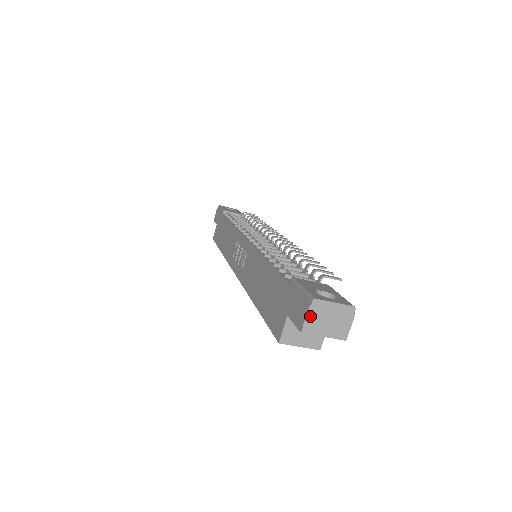
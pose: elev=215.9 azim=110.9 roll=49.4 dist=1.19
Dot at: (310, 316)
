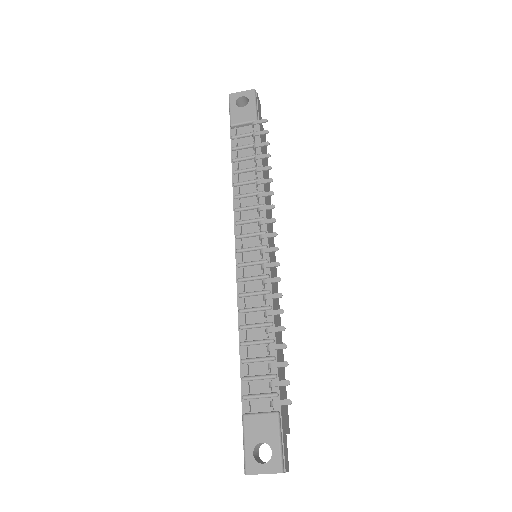
Dot at: occluded
